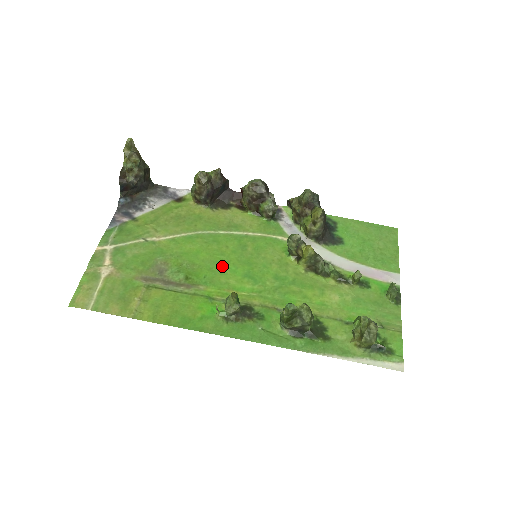
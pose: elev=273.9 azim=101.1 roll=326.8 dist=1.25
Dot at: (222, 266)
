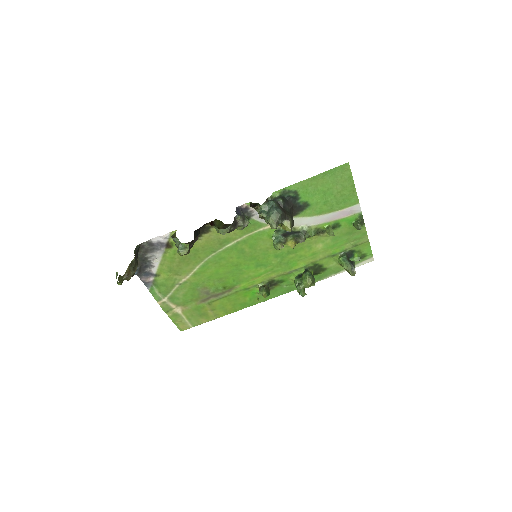
Dot at: (238, 270)
